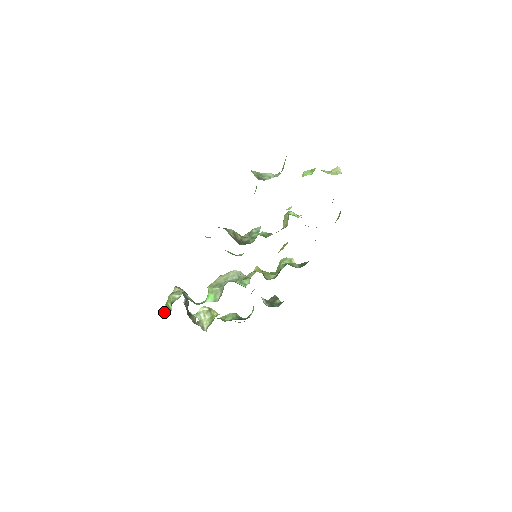
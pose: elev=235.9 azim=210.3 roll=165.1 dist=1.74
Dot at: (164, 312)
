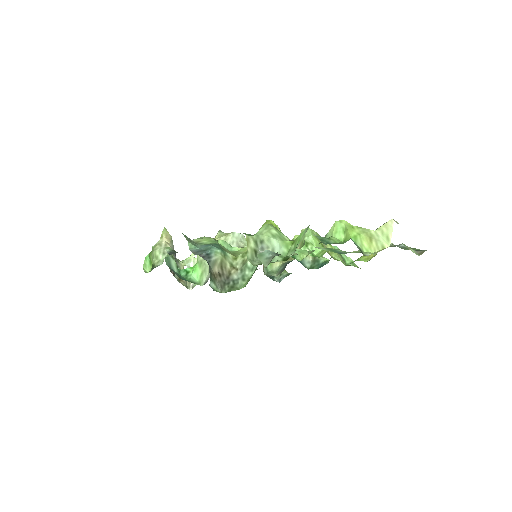
Dot at: (146, 265)
